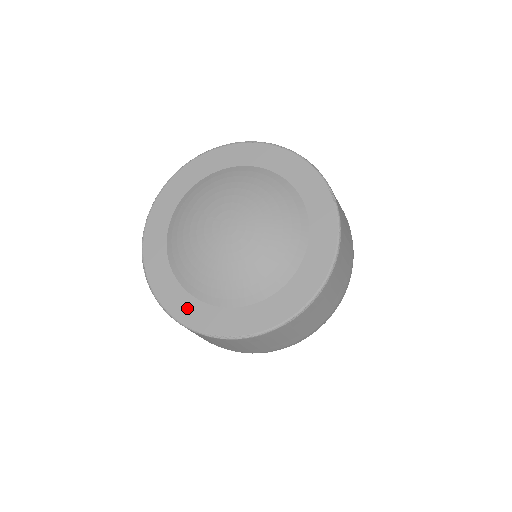
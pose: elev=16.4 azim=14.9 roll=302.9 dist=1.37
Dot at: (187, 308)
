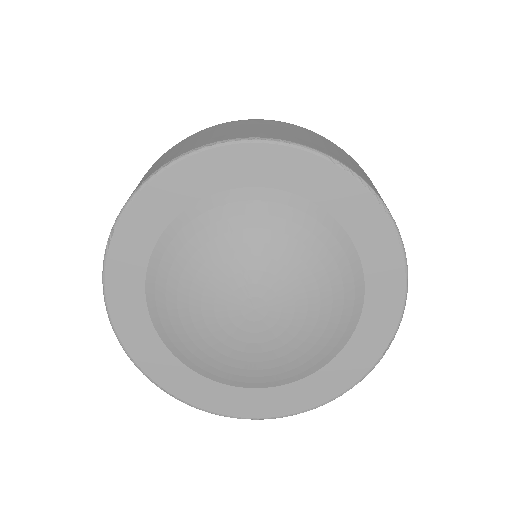
Dot at: (135, 327)
